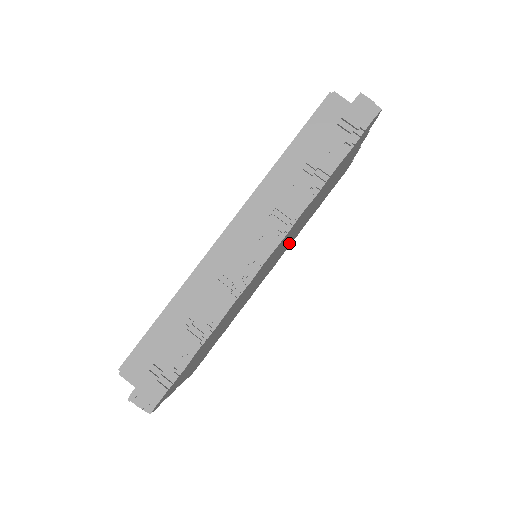
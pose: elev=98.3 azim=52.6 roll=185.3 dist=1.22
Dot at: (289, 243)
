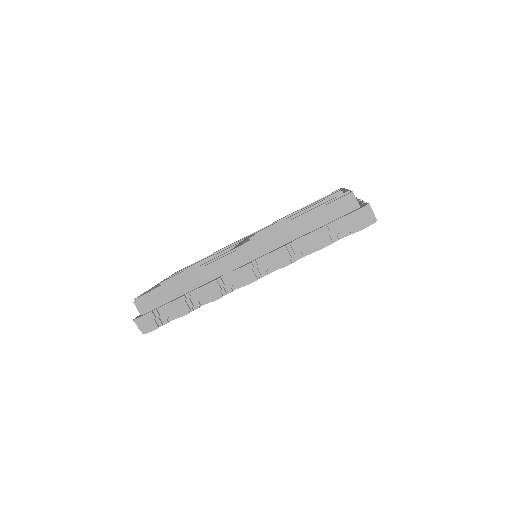
Dot at: occluded
